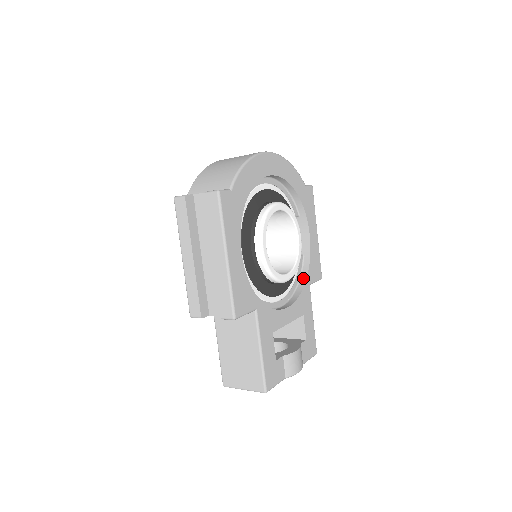
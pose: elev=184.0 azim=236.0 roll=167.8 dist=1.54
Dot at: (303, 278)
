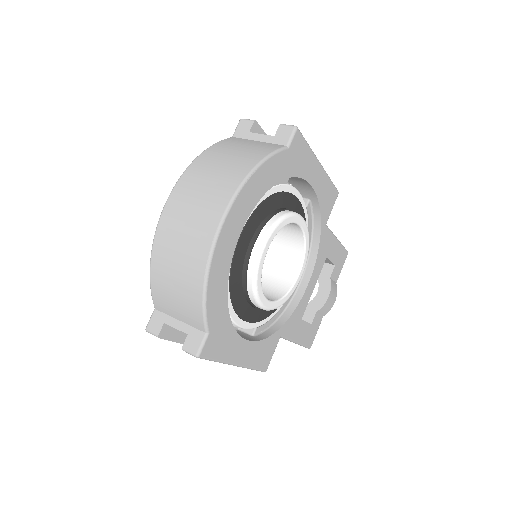
Dot at: (316, 227)
